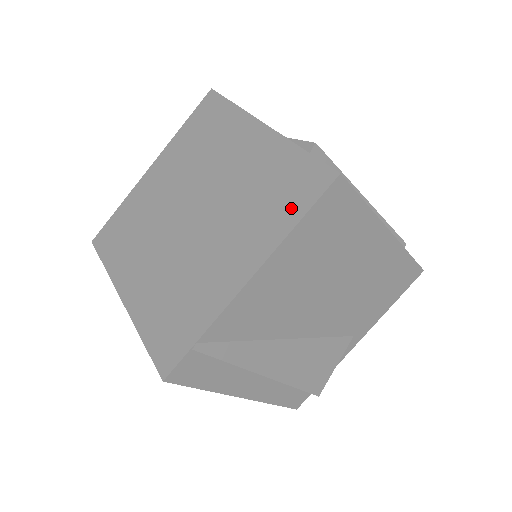
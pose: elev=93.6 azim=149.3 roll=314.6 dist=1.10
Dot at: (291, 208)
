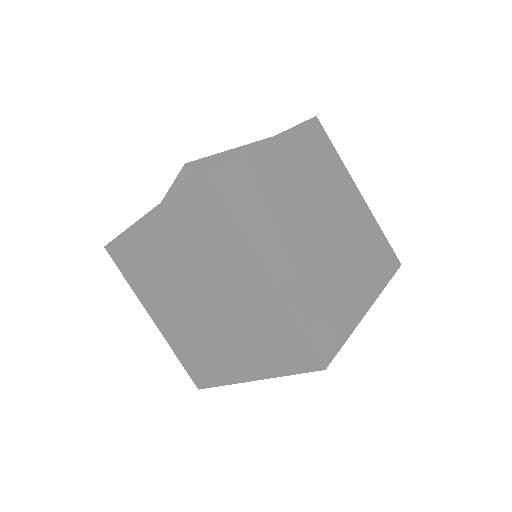
Dot at: (285, 363)
